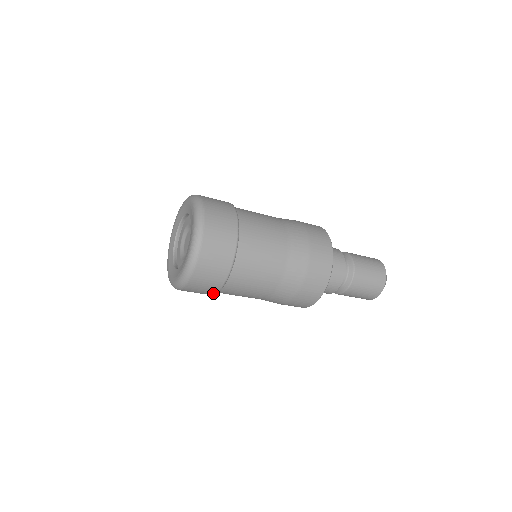
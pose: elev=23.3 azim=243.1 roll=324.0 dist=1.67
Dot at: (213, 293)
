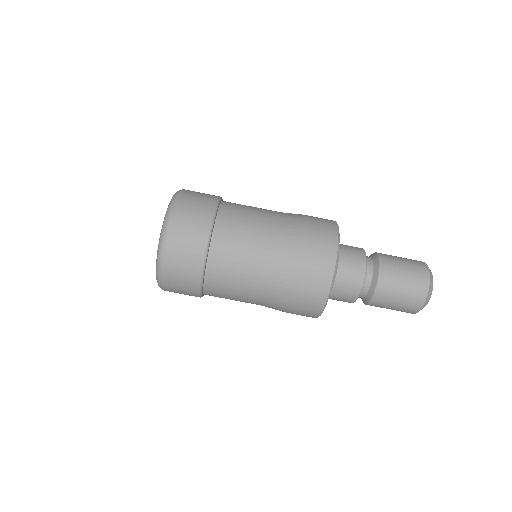
Dot at: (197, 292)
